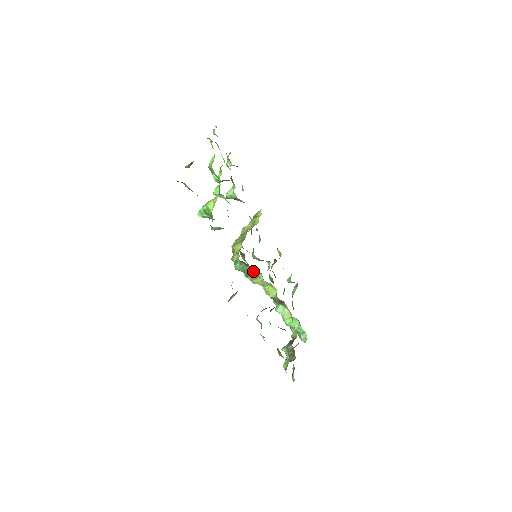
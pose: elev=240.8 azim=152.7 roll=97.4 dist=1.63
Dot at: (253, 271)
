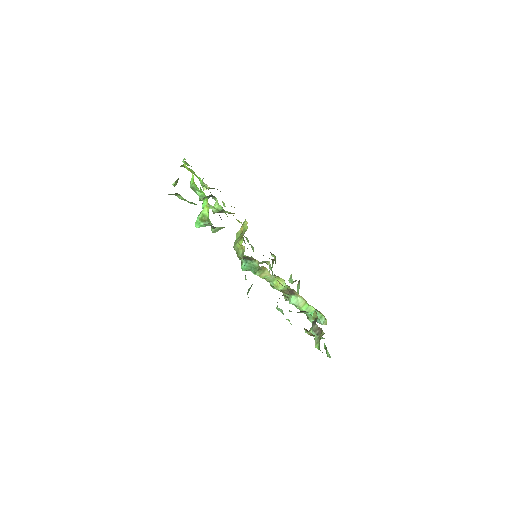
Dot at: occluded
